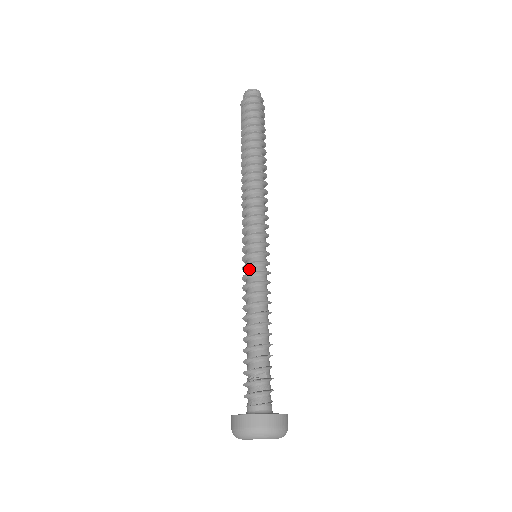
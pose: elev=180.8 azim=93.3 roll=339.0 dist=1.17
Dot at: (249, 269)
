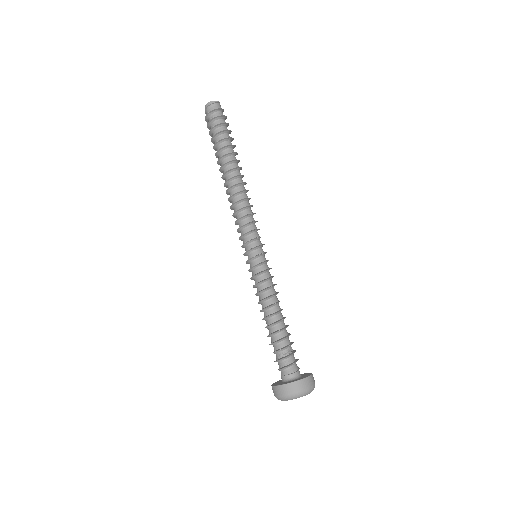
Dot at: (260, 268)
